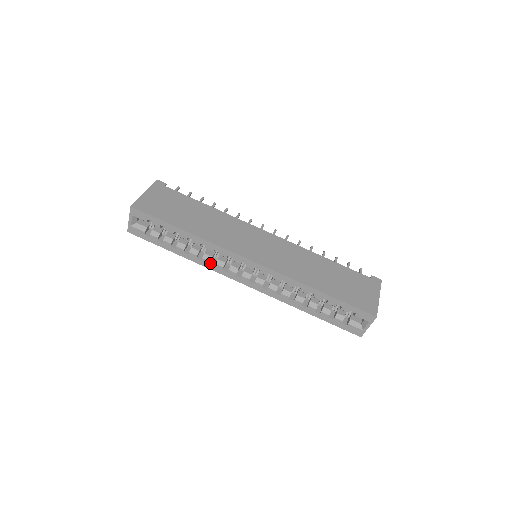
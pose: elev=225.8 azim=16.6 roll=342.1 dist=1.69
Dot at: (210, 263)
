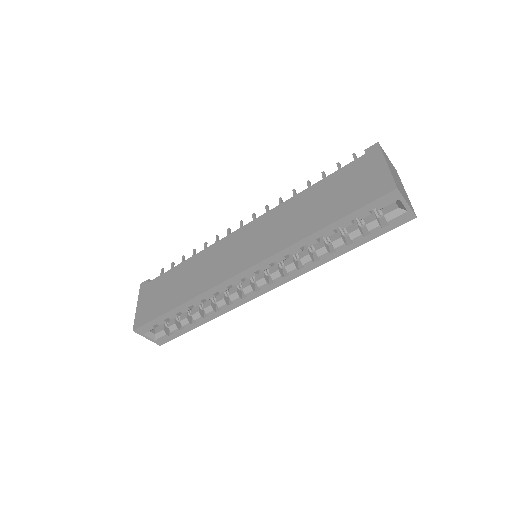
Dot at: (229, 304)
